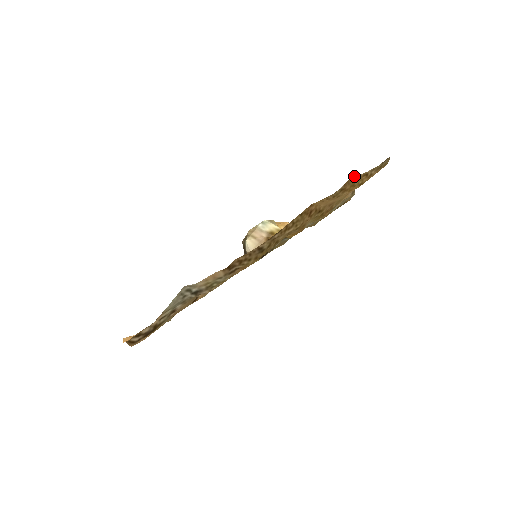
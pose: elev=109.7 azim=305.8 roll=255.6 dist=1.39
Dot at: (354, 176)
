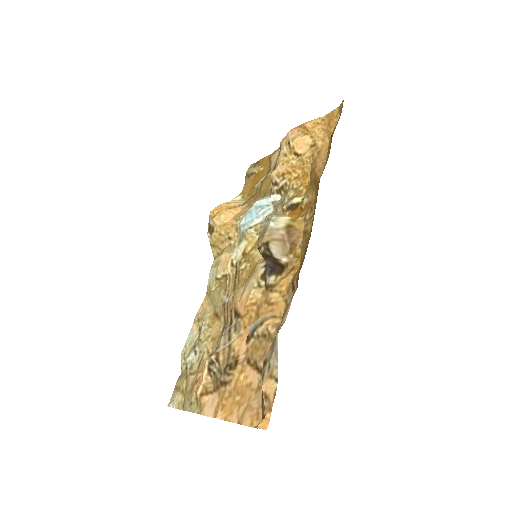
Dot at: occluded
